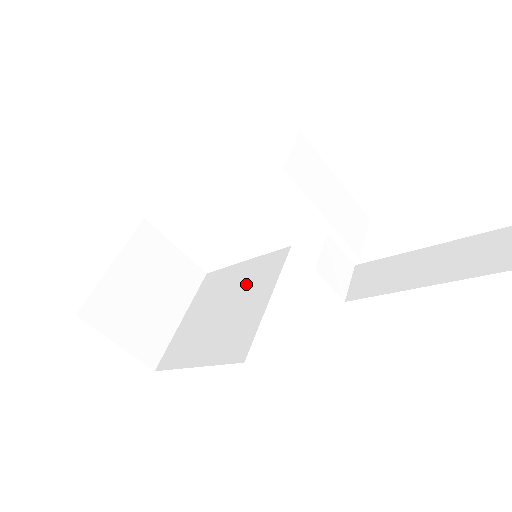
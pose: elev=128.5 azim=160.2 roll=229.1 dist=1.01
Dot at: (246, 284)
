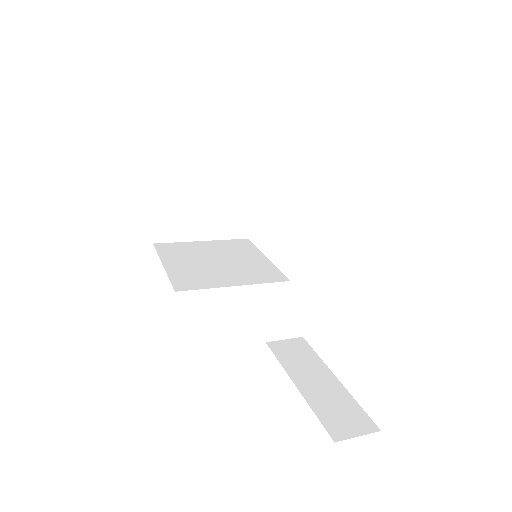
Dot at: (245, 266)
